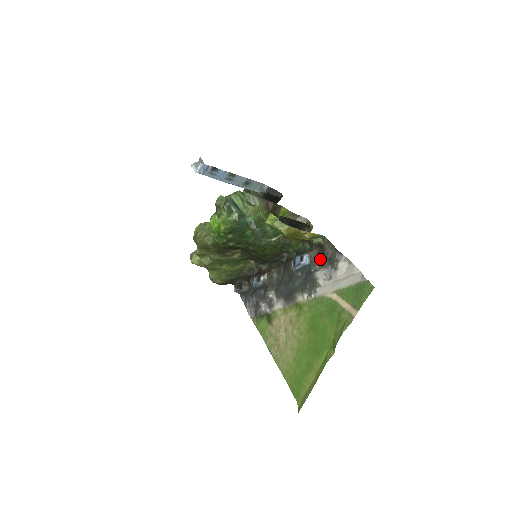
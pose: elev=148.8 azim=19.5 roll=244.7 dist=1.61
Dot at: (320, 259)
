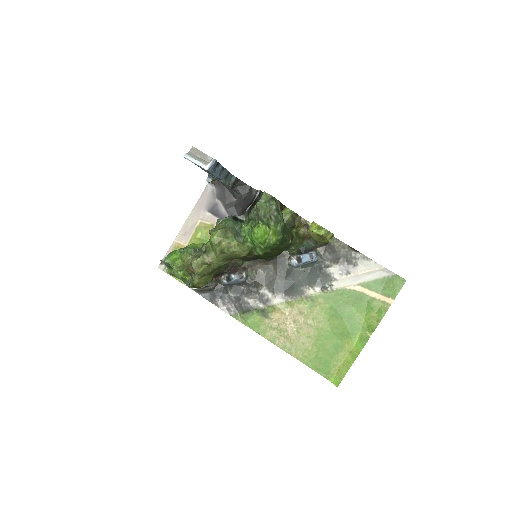
Dot at: (330, 256)
